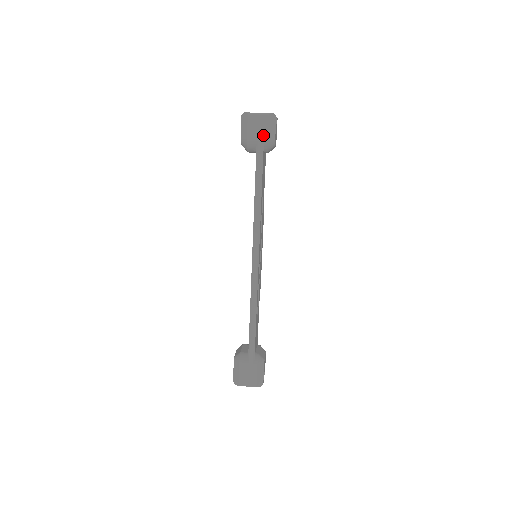
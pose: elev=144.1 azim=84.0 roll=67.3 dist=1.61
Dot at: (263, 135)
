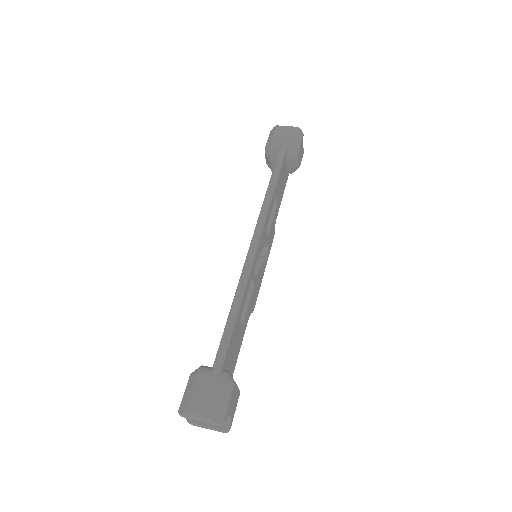
Dot at: (288, 140)
